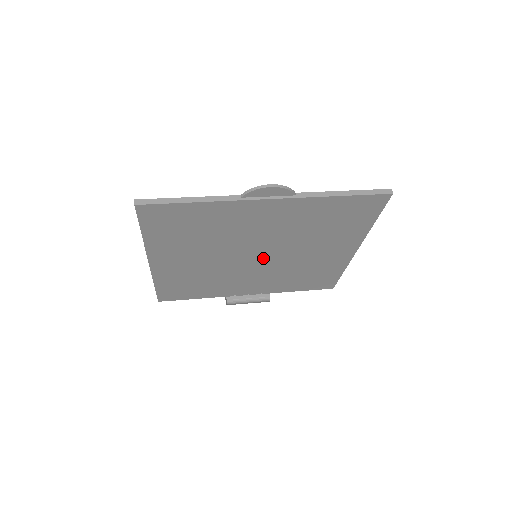
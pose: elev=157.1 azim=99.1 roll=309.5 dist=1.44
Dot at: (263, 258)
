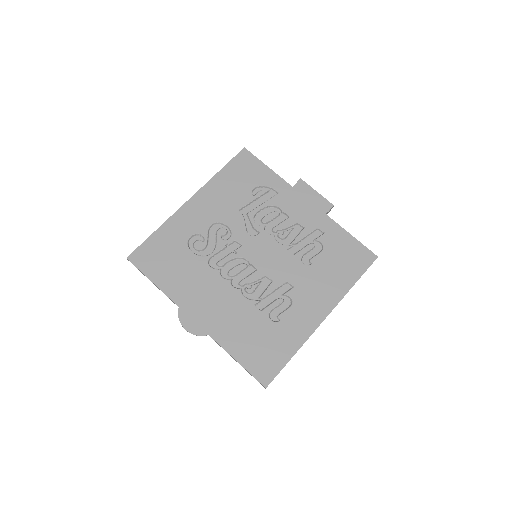
Dot at: (261, 259)
